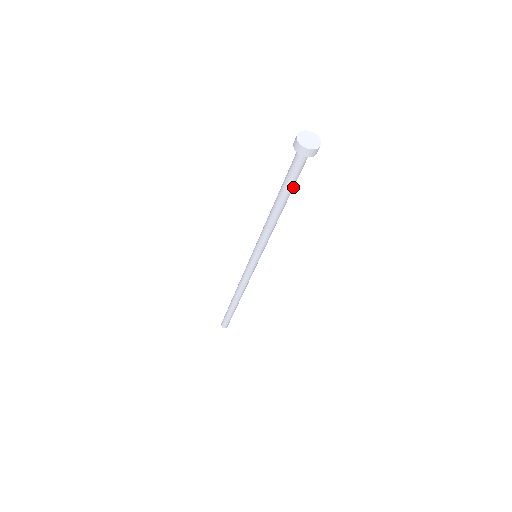
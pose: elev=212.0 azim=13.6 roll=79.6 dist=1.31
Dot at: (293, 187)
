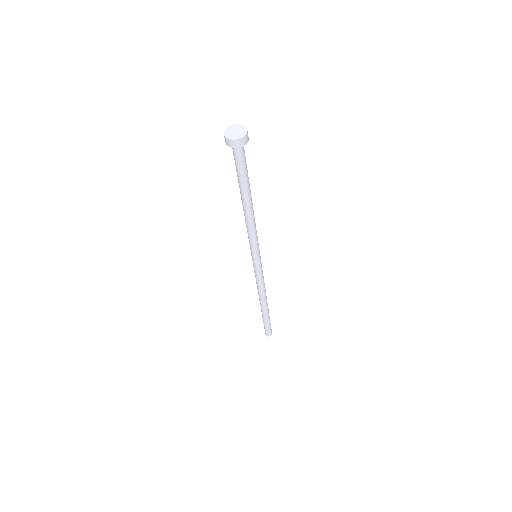
Dot at: (245, 181)
